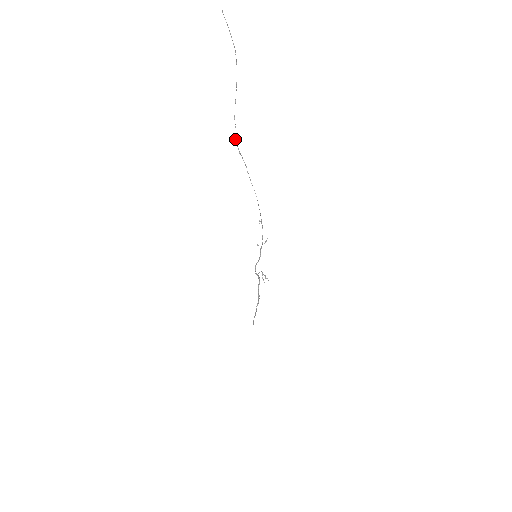
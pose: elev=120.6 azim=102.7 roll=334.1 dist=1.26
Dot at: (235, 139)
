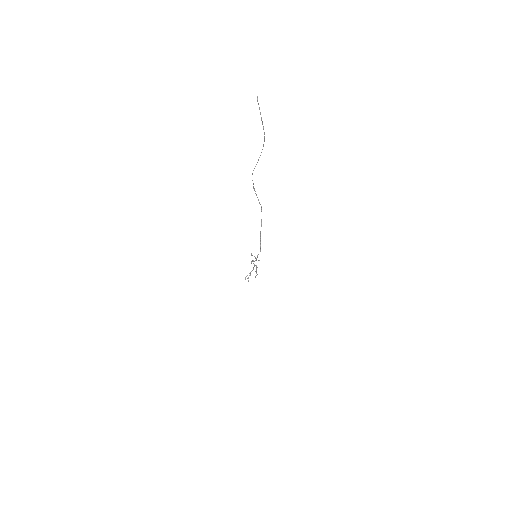
Dot at: occluded
